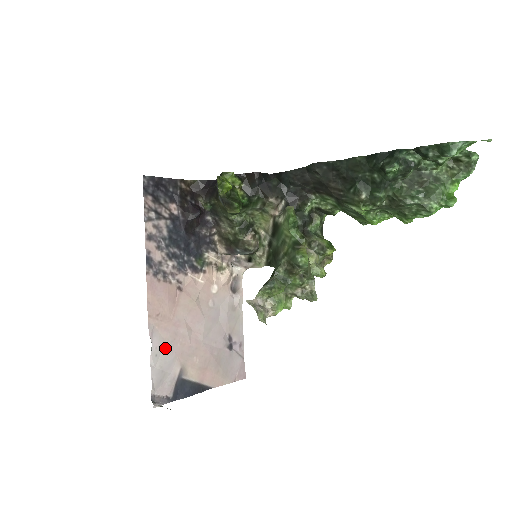
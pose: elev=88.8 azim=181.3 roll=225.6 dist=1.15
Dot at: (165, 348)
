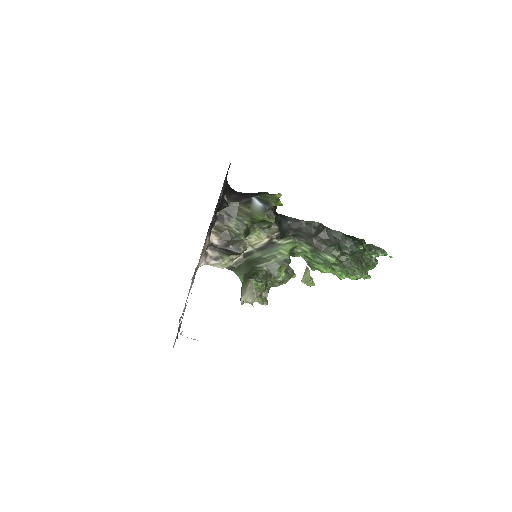
Dot at: occluded
